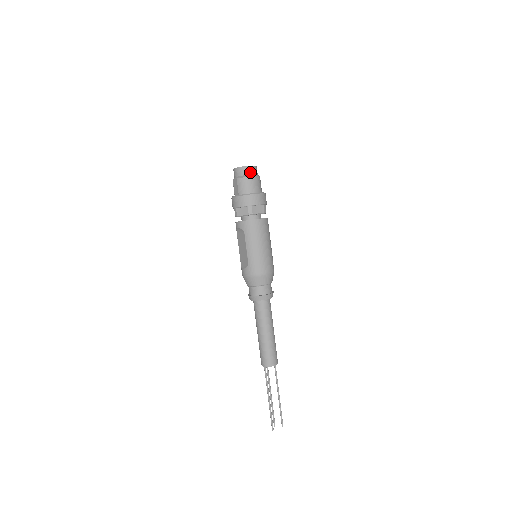
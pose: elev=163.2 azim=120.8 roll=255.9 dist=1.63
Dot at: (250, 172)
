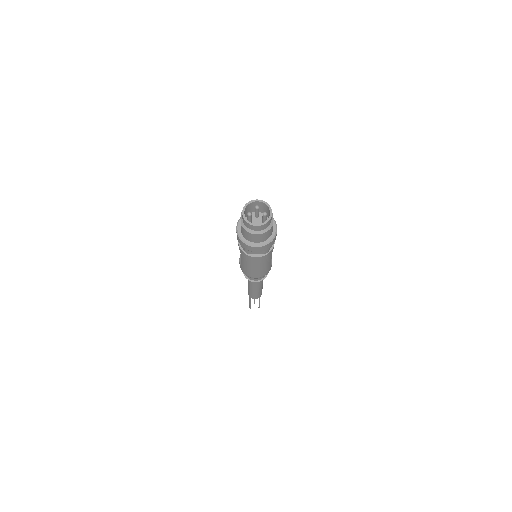
Dot at: (255, 229)
